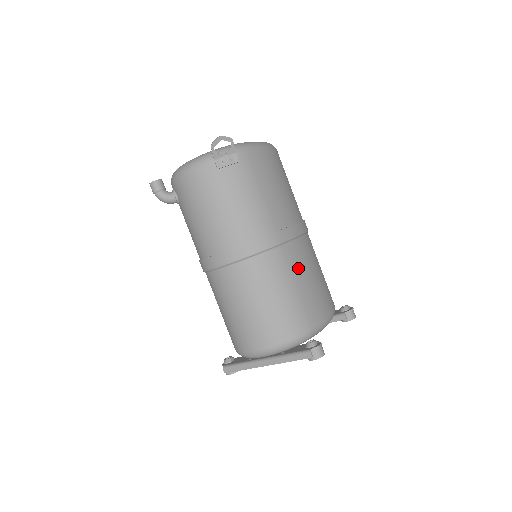
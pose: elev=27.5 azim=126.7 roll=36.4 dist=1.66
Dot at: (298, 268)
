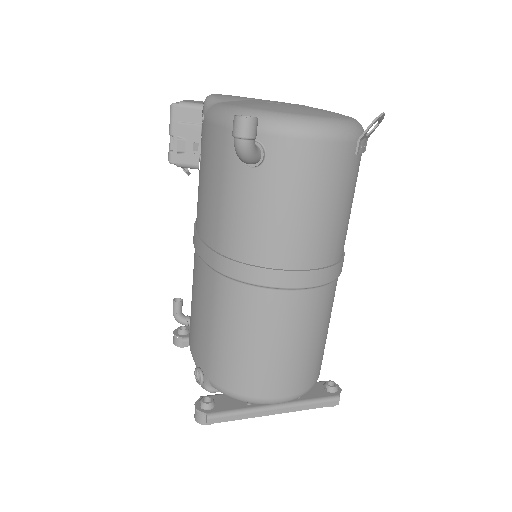
Dot at: occluded
